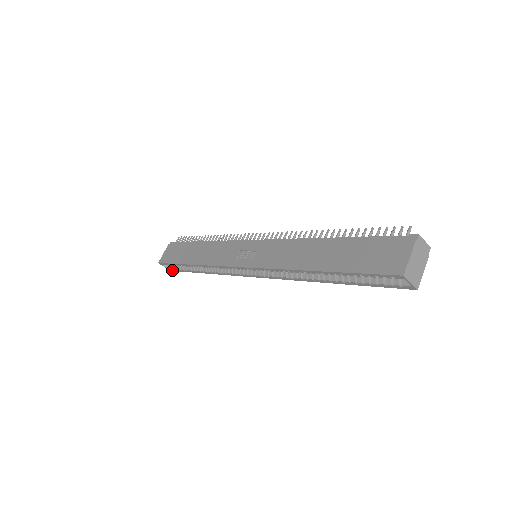
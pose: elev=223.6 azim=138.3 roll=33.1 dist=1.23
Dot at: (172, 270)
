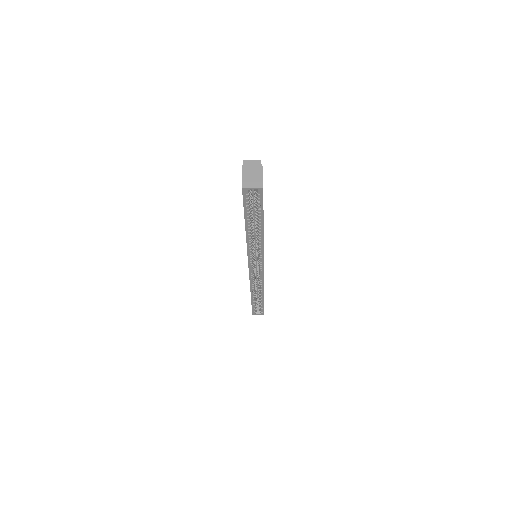
Dot at: (263, 313)
